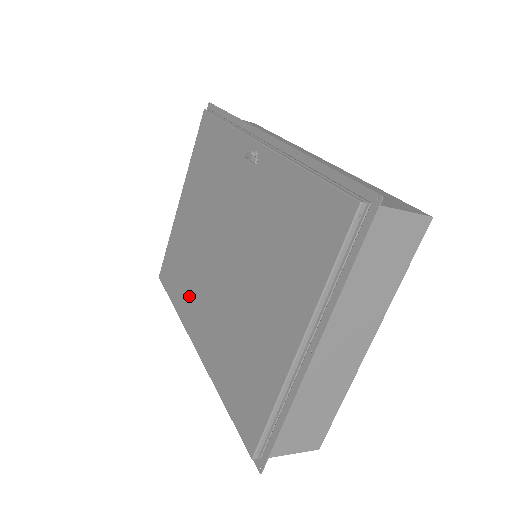
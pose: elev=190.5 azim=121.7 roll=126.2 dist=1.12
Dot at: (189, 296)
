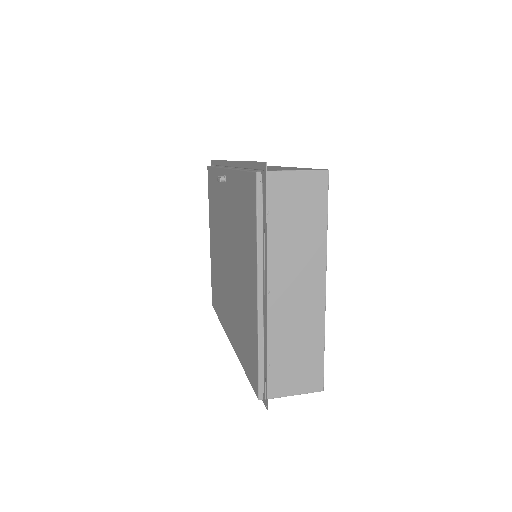
Dot at: (223, 305)
